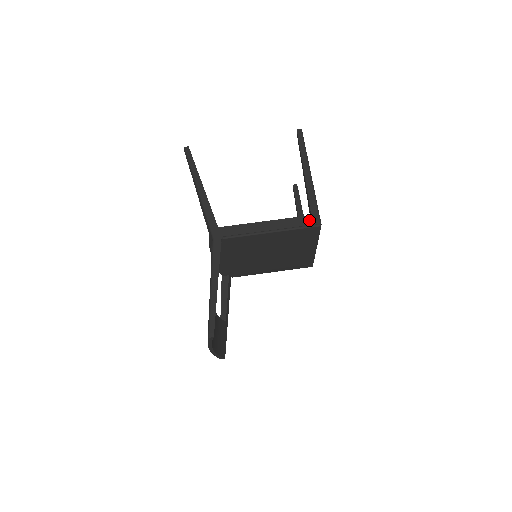
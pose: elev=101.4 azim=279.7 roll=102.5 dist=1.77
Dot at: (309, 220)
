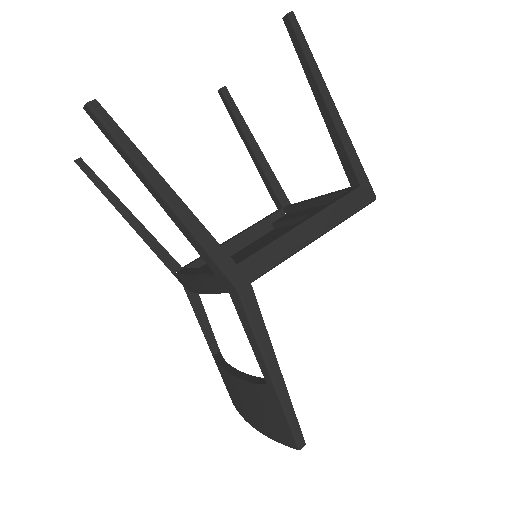
Dot at: (360, 196)
